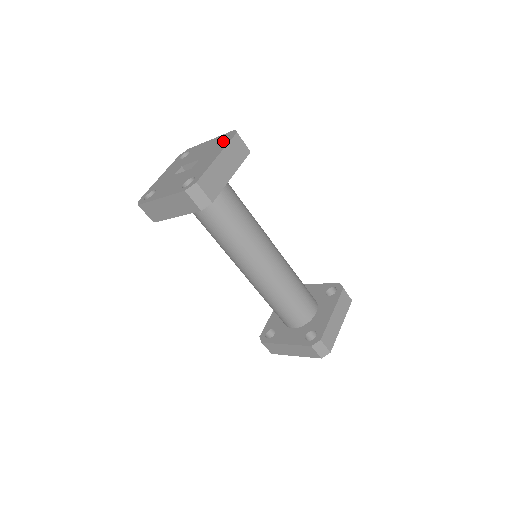
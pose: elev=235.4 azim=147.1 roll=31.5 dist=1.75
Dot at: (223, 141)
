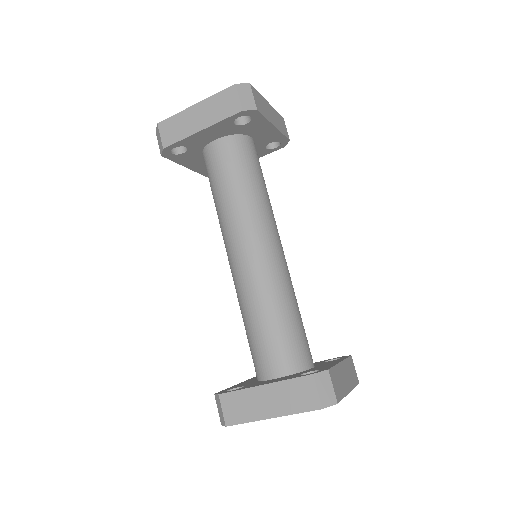
Dot at: occluded
